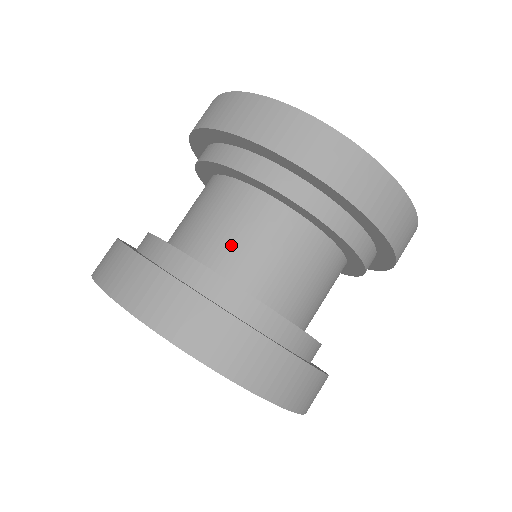
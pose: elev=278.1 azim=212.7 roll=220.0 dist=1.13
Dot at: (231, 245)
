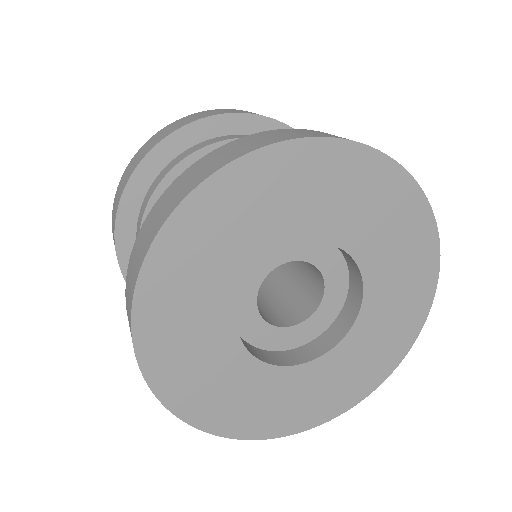
Dot at: occluded
